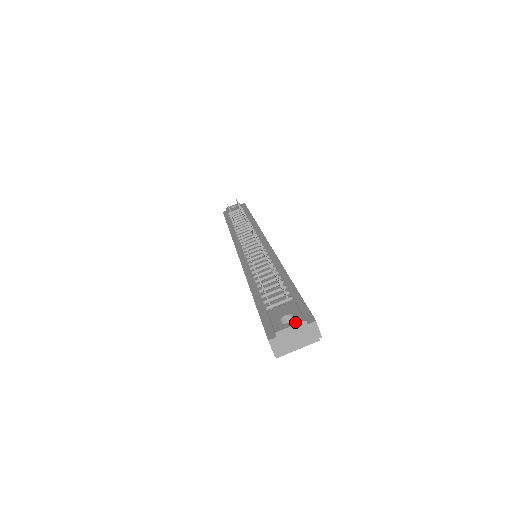
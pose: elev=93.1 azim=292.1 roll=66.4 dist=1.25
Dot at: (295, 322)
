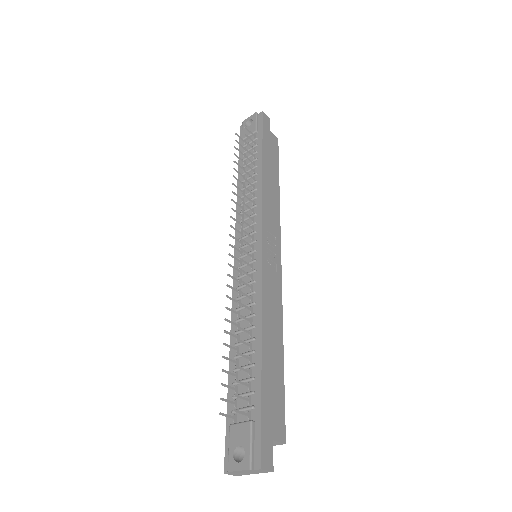
Dot at: (242, 467)
